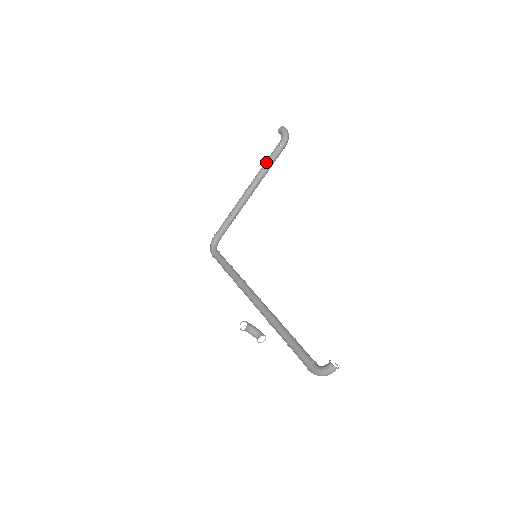
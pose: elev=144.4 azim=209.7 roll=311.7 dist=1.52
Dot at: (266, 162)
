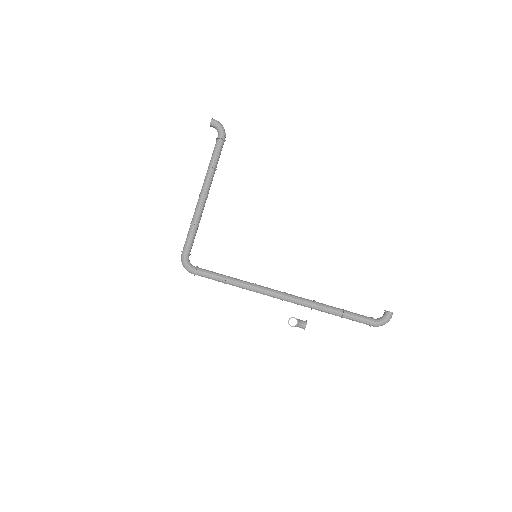
Dot at: (214, 159)
